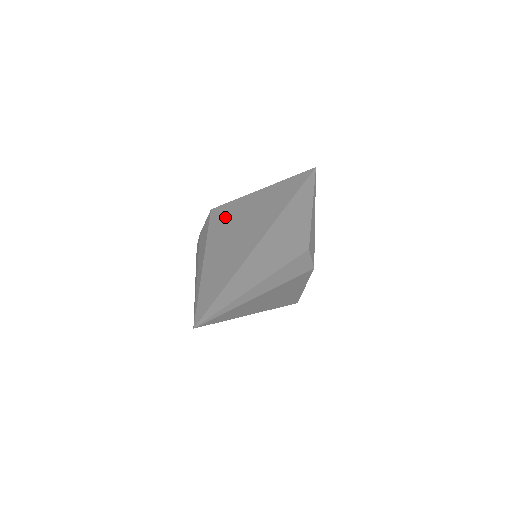
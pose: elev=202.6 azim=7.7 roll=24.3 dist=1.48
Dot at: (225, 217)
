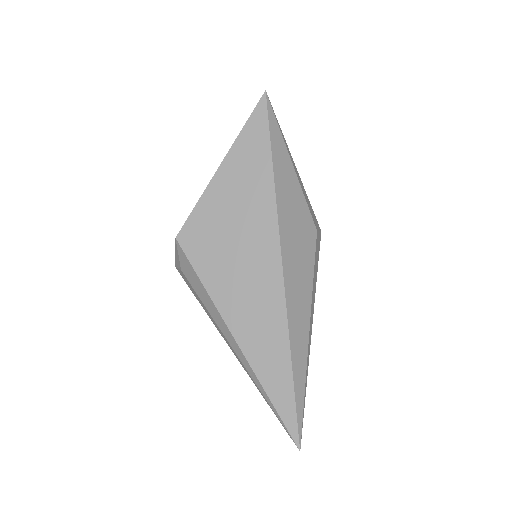
Dot at: (208, 252)
